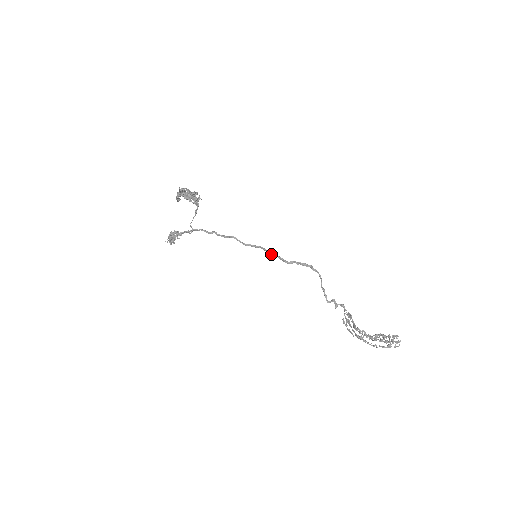
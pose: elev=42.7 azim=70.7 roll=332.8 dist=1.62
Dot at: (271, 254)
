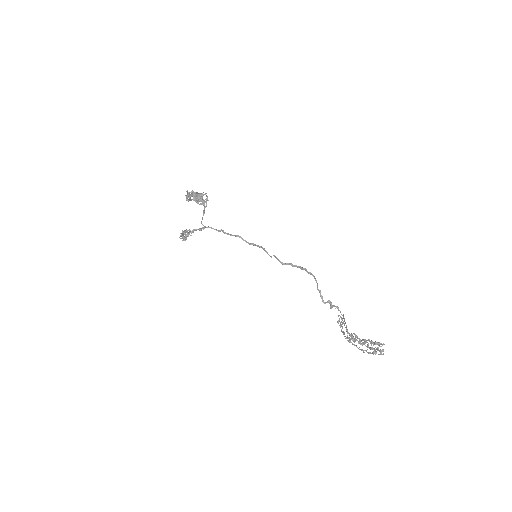
Dot at: (269, 255)
